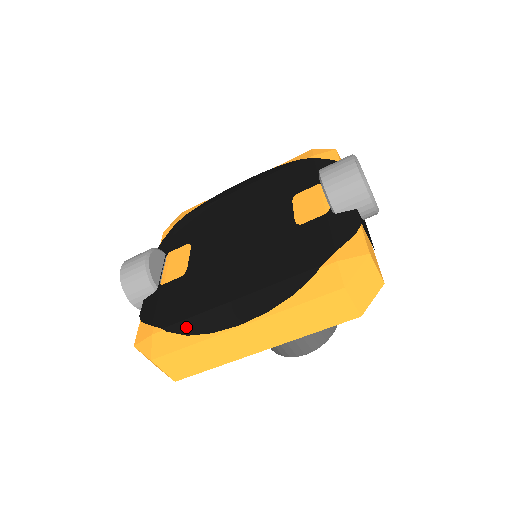
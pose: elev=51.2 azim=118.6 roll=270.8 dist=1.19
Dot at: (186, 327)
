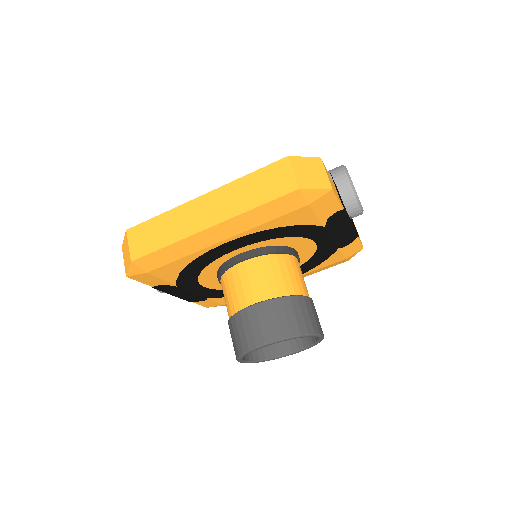
Dot at: occluded
